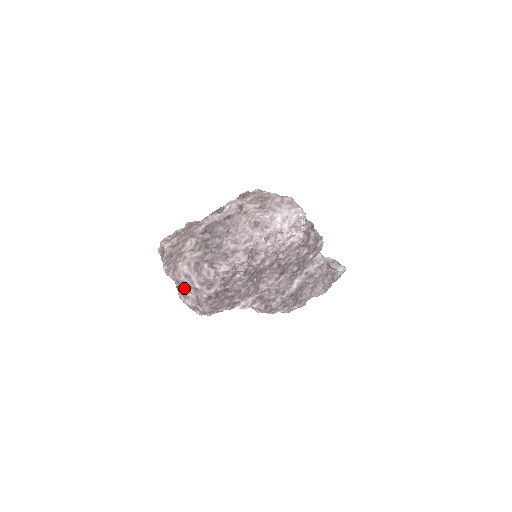
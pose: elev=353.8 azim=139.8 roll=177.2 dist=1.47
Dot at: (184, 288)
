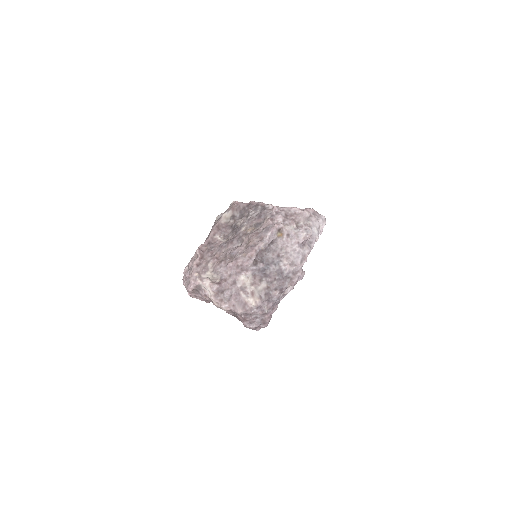
Dot at: (252, 317)
